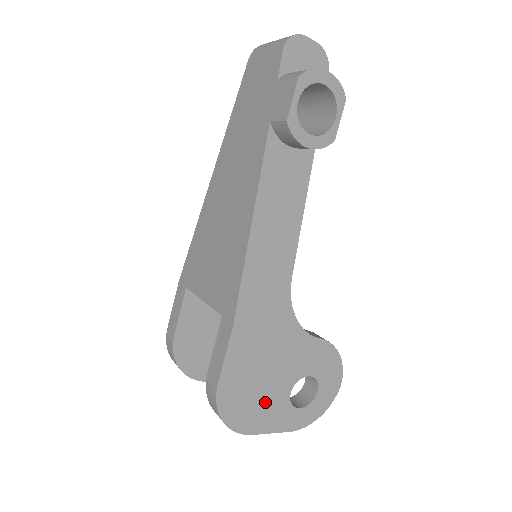
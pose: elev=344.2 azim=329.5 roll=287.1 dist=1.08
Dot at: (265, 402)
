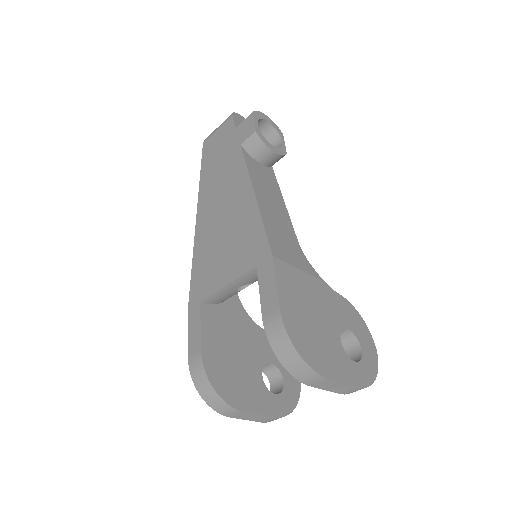
Dot at: (324, 344)
